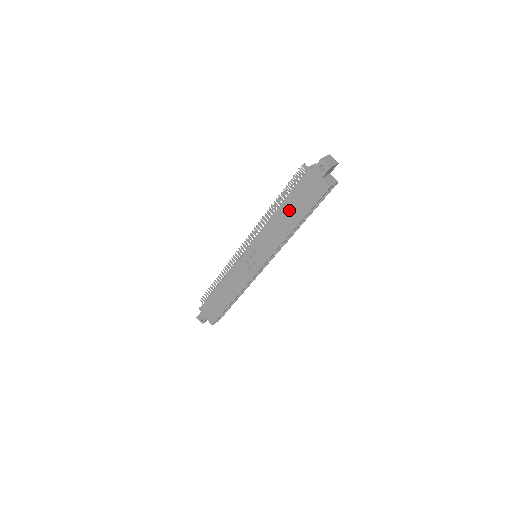
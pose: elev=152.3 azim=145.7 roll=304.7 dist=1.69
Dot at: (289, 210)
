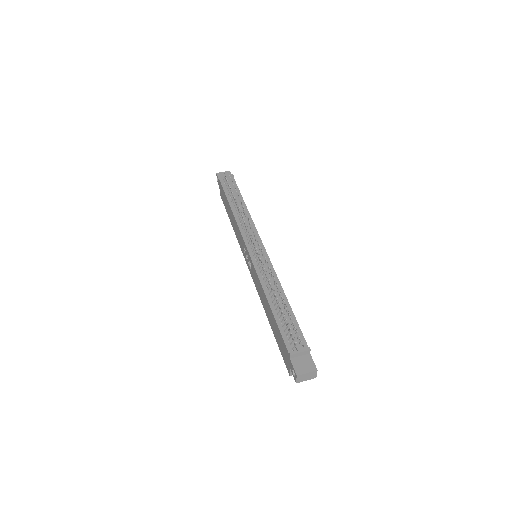
Dot at: (272, 319)
